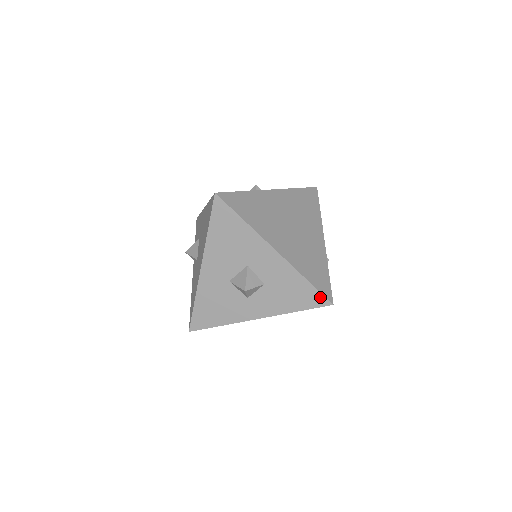
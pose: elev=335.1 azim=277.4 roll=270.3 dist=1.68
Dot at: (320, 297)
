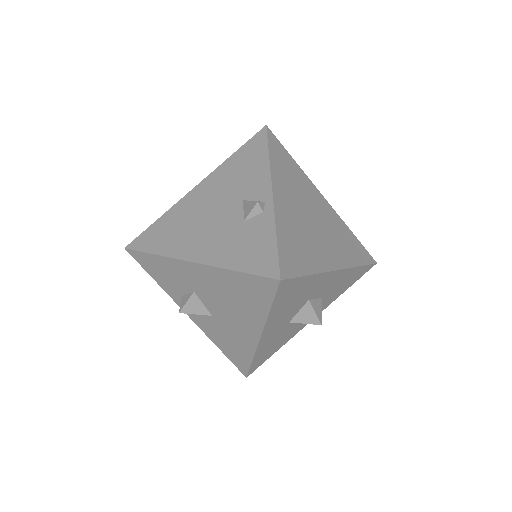
Dot at: (368, 267)
